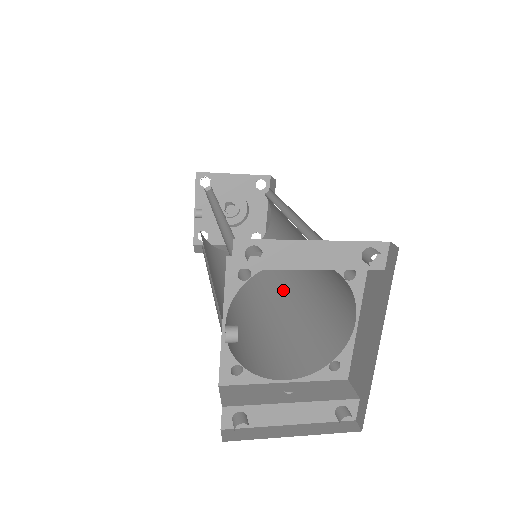
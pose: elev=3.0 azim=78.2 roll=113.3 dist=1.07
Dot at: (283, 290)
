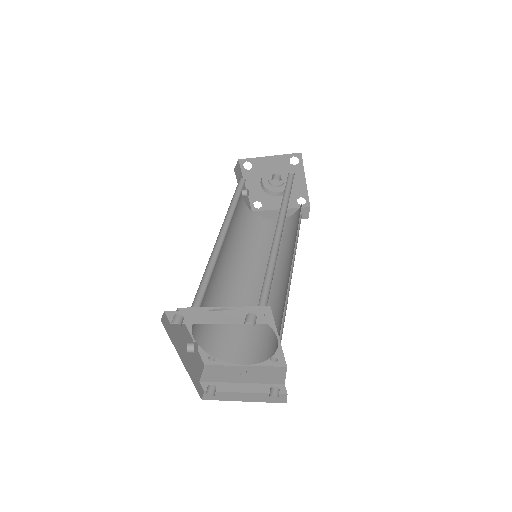
Dot at: (283, 276)
